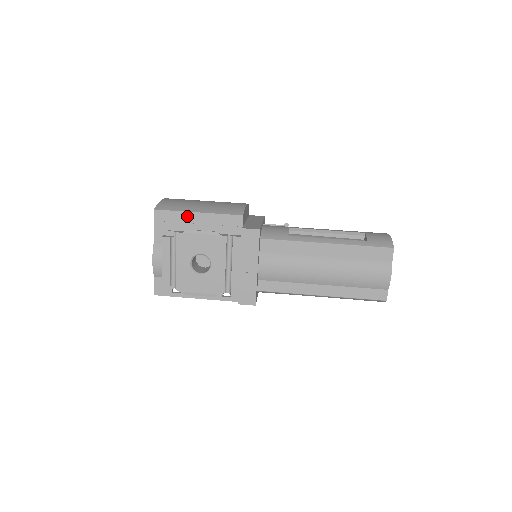
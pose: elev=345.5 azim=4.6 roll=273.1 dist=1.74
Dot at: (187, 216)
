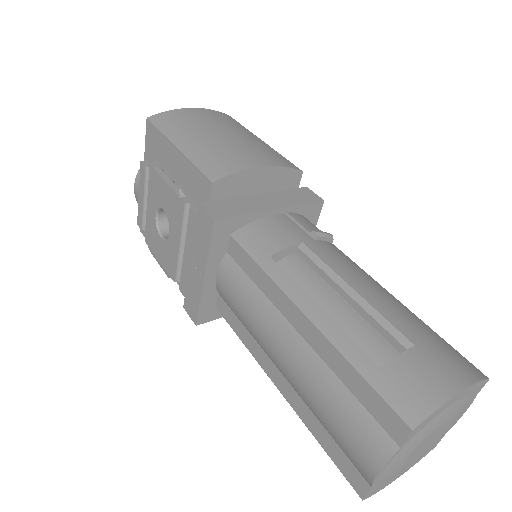
Dot at: (168, 146)
